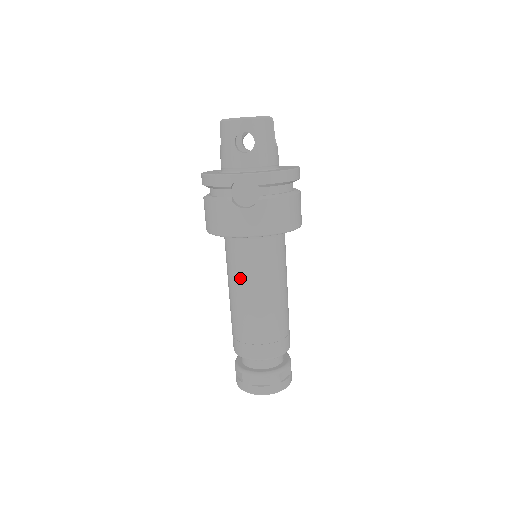
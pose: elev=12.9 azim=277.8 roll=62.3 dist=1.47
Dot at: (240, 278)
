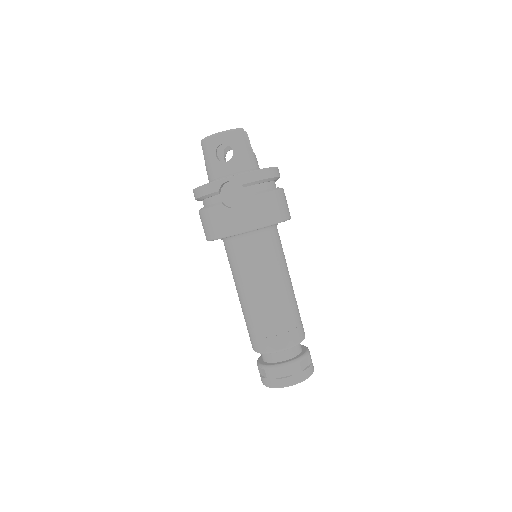
Dot at: (244, 276)
